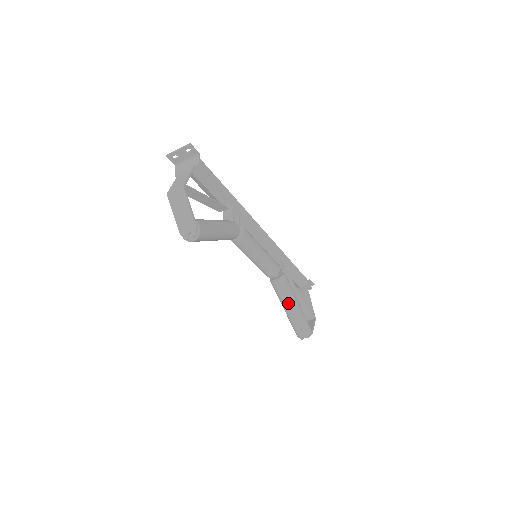
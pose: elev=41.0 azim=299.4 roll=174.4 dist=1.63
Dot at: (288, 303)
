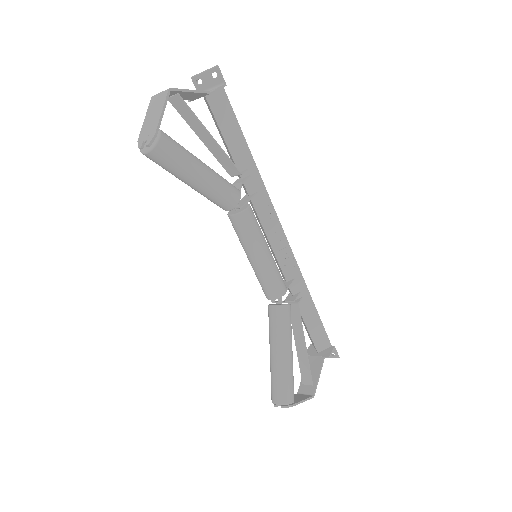
Dot at: (276, 344)
